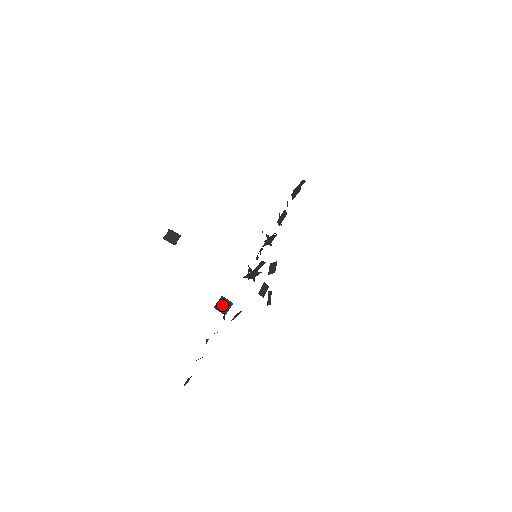
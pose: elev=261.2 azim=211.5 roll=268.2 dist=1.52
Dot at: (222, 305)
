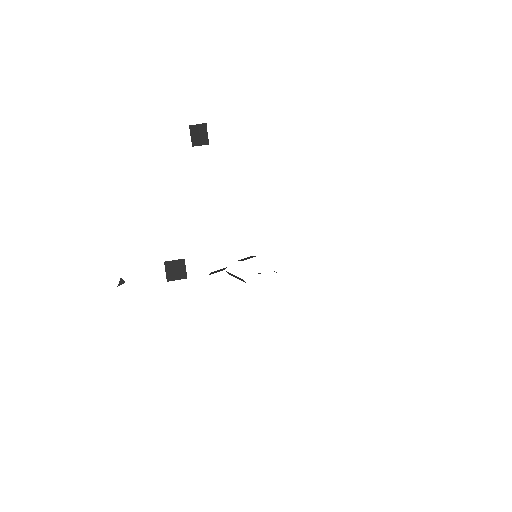
Dot at: (175, 268)
